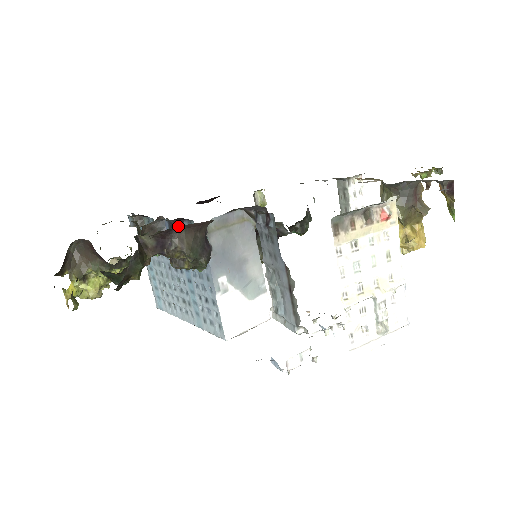
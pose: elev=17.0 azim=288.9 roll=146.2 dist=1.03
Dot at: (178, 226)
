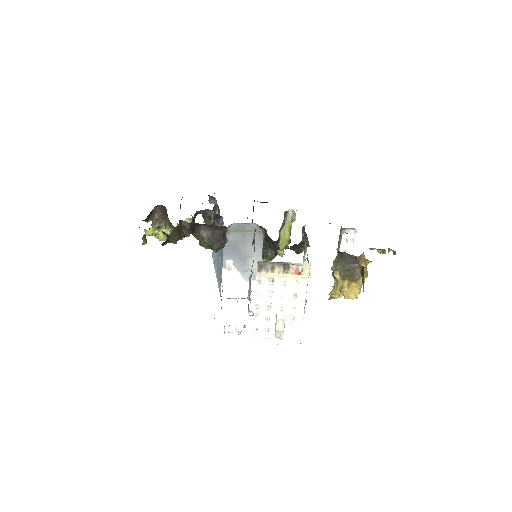
Dot at: (217, 219)
